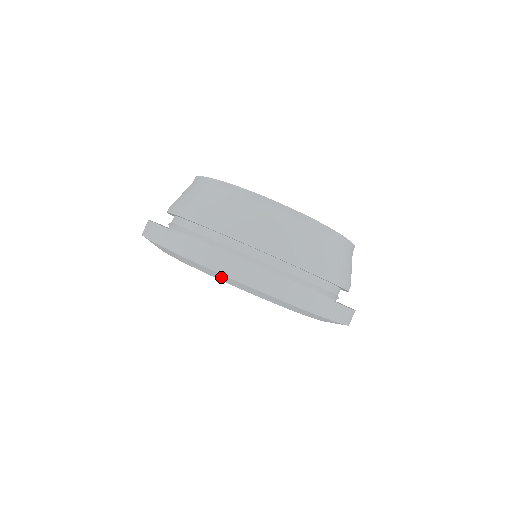
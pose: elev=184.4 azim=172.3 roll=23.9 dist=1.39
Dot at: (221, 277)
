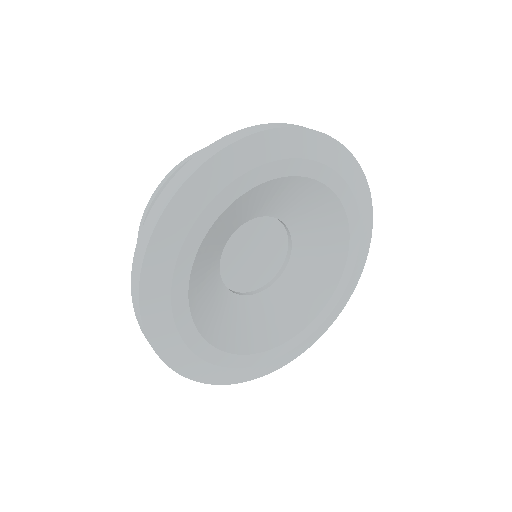
Dot at: (223, 167)
